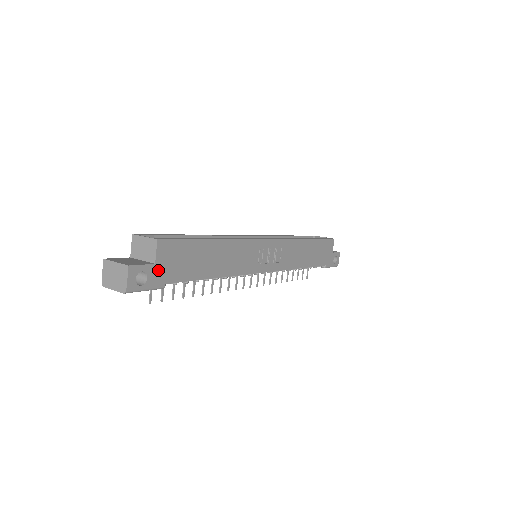
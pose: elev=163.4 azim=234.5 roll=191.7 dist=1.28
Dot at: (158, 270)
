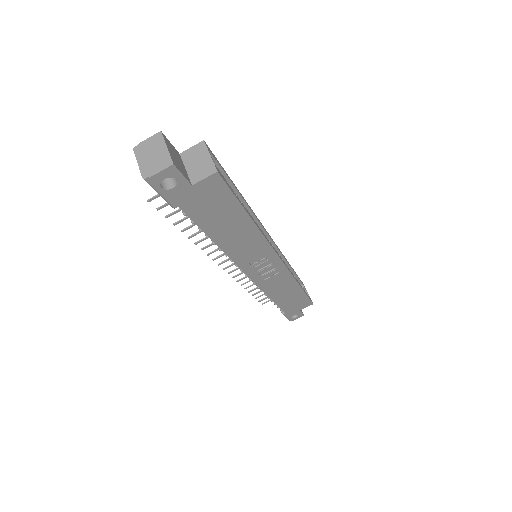
Dot at: (188, 192)
